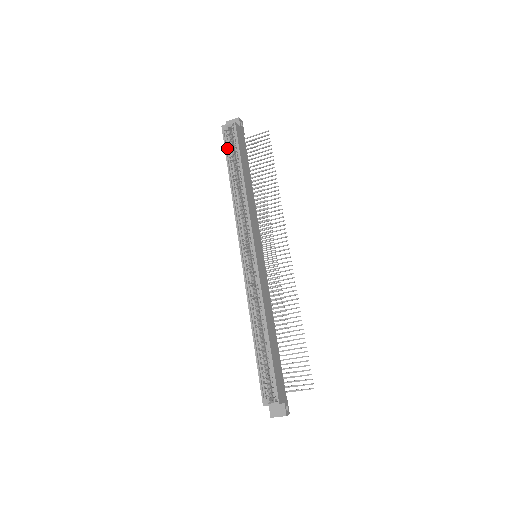
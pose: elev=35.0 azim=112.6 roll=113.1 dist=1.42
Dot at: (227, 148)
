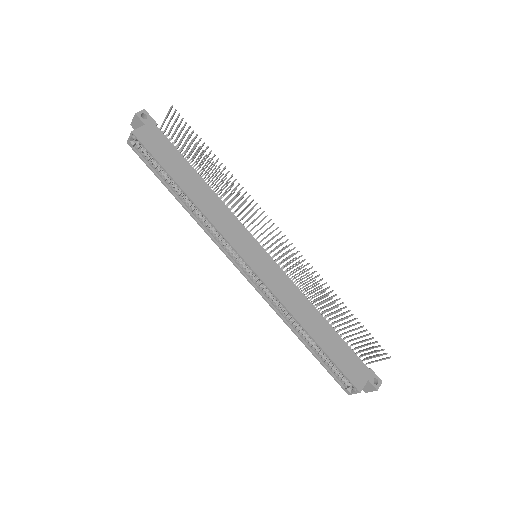
Dot at: (149, 164)
